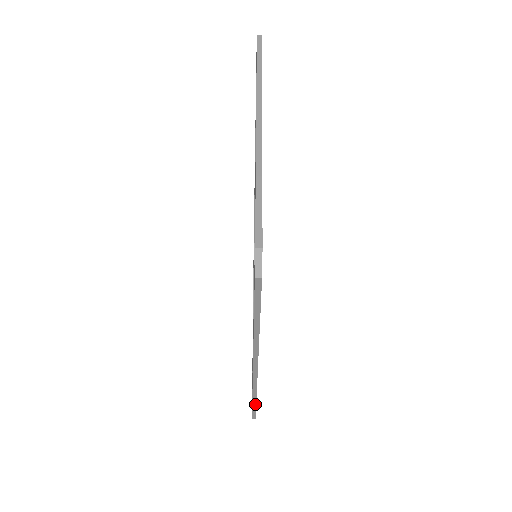
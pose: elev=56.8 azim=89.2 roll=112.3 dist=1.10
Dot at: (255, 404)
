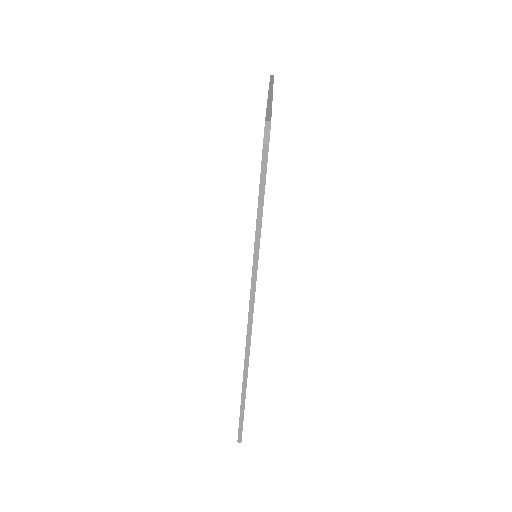
Dot at: (244, 403)
